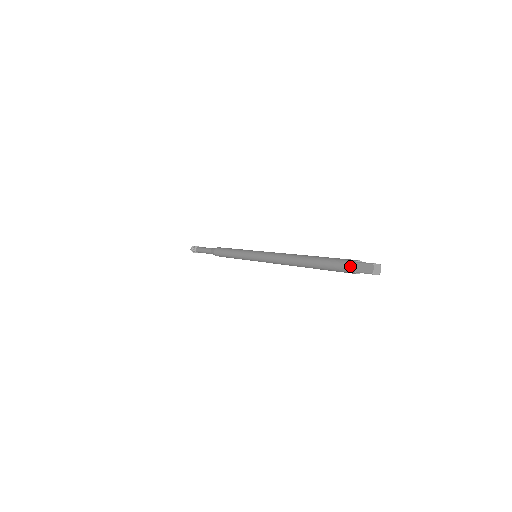
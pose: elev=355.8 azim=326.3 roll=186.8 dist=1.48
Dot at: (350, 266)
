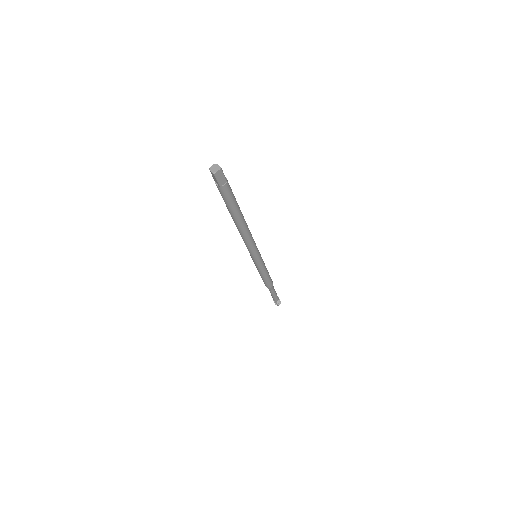
Dot at: occluded
